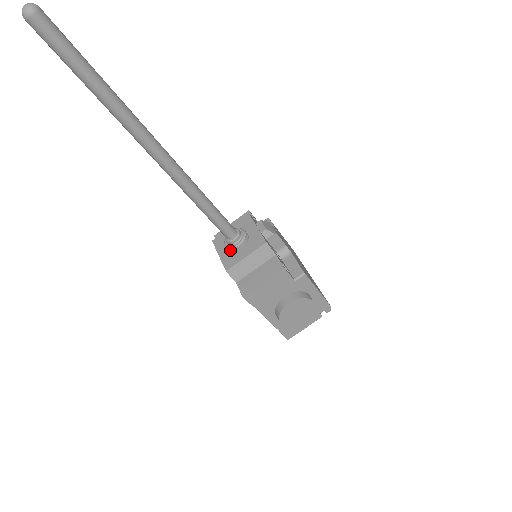
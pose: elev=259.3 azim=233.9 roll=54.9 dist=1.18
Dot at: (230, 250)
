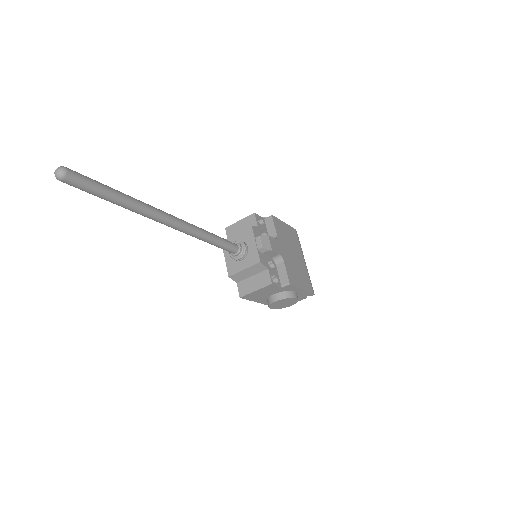
Dot at: (233, 258)
